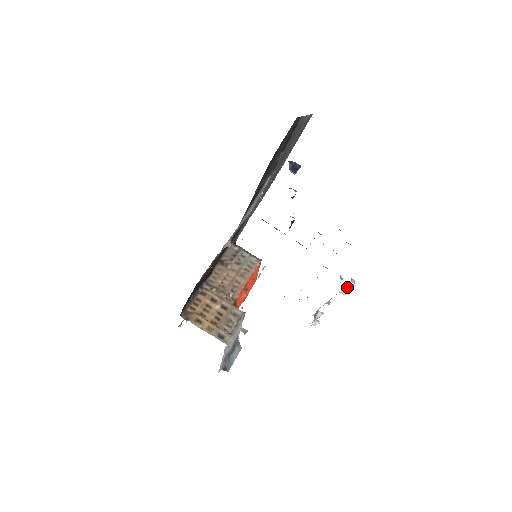
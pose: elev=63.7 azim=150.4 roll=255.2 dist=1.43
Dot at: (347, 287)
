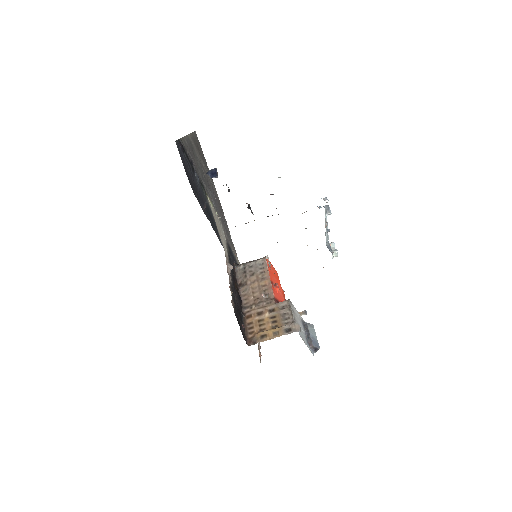
Dot at: (327, 208)
